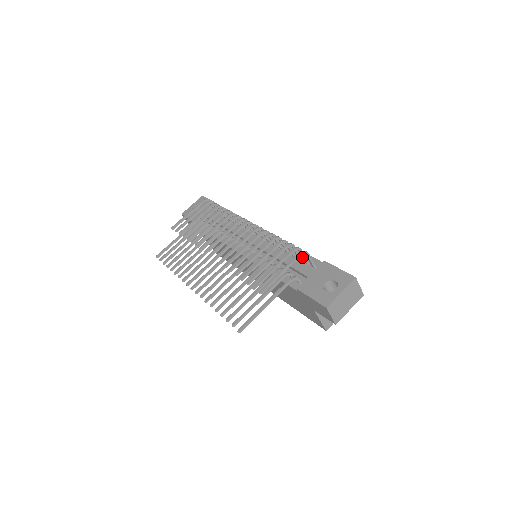
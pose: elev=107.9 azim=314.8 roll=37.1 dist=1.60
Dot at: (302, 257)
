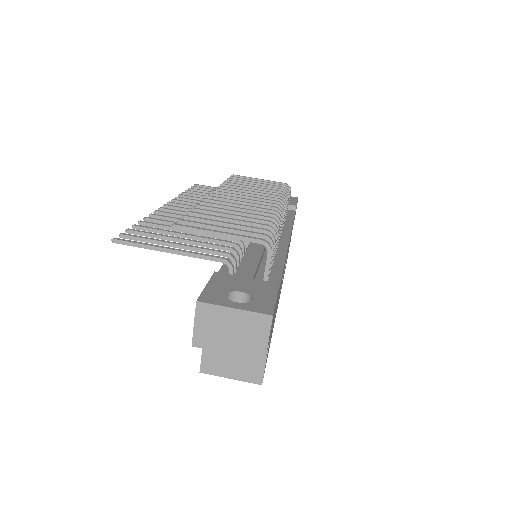
Dot at: occluded
